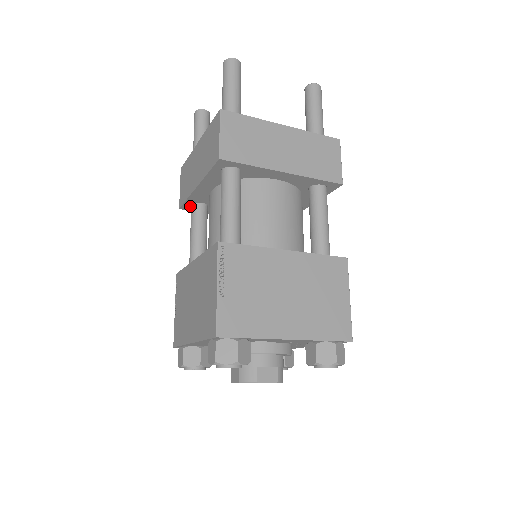
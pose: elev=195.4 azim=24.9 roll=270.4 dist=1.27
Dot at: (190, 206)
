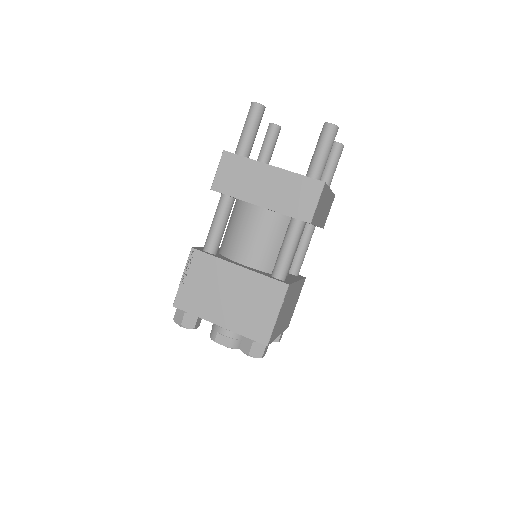
Dot at: occluded
